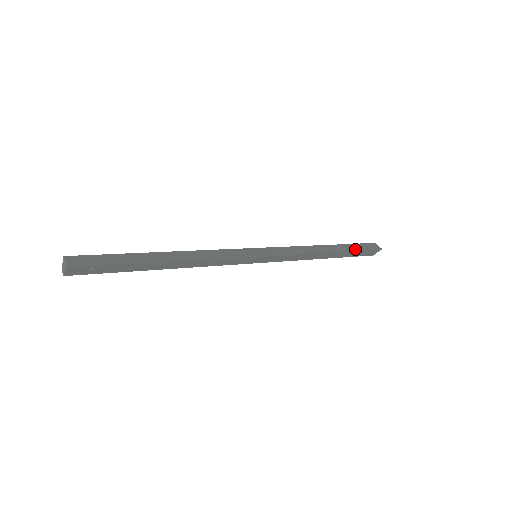
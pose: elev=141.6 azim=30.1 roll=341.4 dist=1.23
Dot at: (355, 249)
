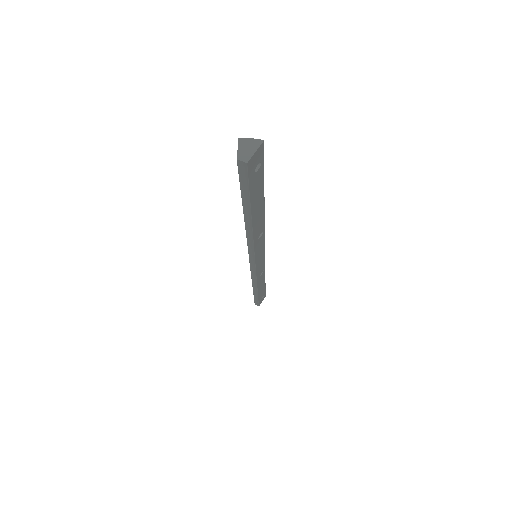
Dot at: occluded
